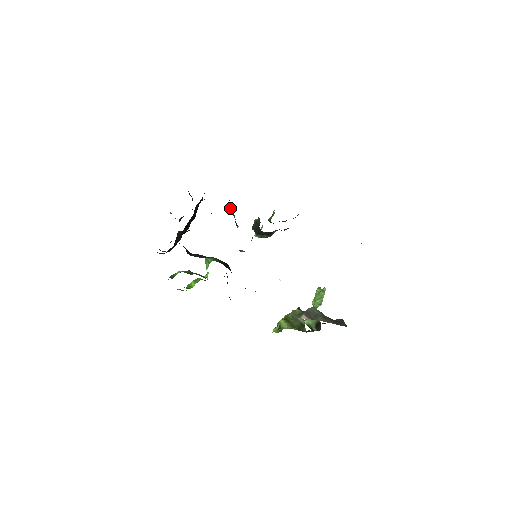
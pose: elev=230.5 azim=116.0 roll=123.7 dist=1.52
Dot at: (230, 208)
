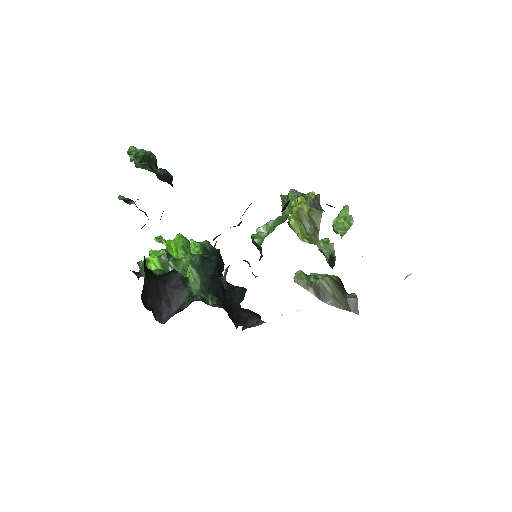
Dot at: occluded
